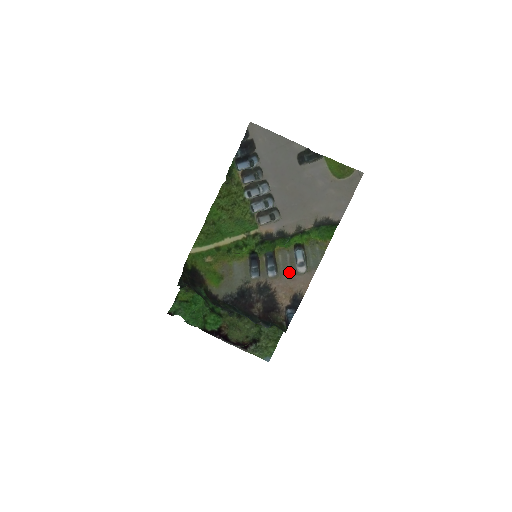
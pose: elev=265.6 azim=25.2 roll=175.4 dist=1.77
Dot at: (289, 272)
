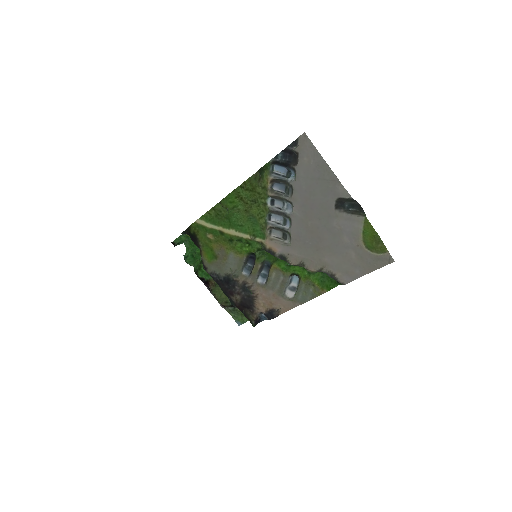
Dot at: (276, 290)
